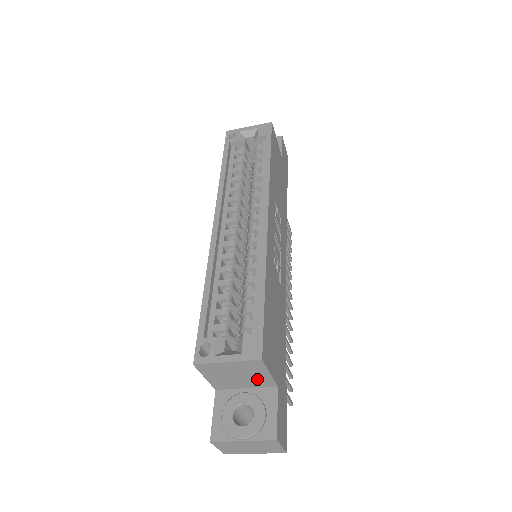
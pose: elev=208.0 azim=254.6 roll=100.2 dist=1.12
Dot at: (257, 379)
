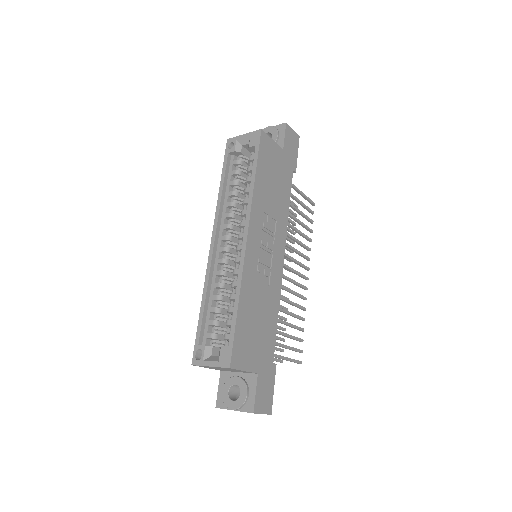
Dot at: (240, 371)
